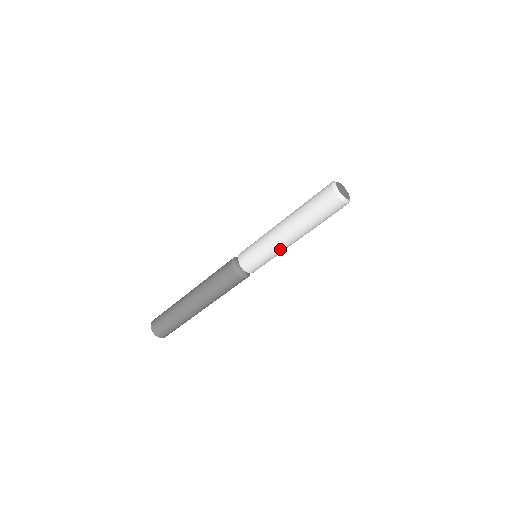
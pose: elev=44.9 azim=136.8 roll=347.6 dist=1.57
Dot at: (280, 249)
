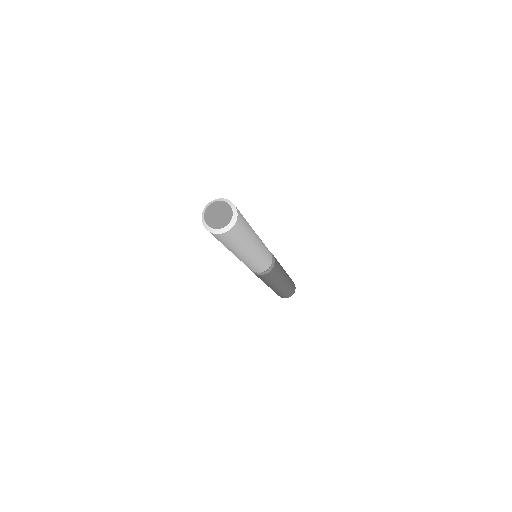
Dot at: (258, 256)
